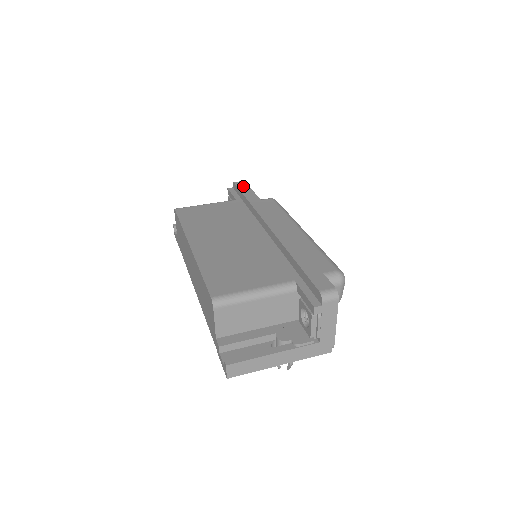
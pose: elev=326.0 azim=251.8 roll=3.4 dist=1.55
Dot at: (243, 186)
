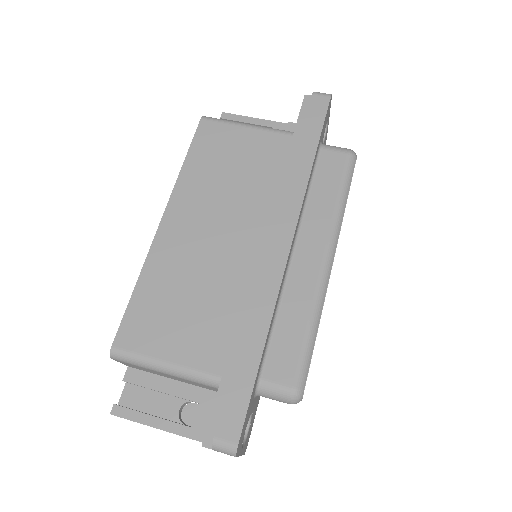
Dot at: (316, 113)
